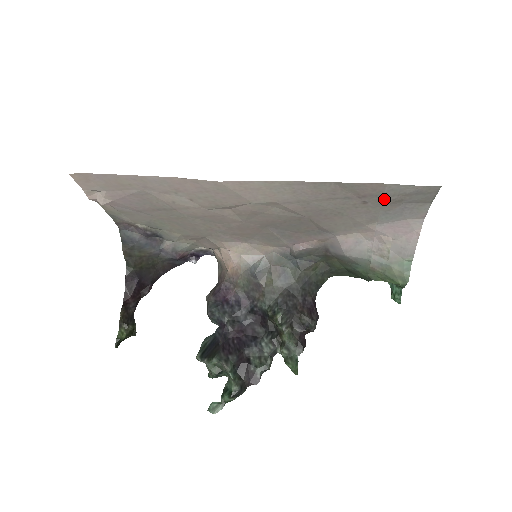
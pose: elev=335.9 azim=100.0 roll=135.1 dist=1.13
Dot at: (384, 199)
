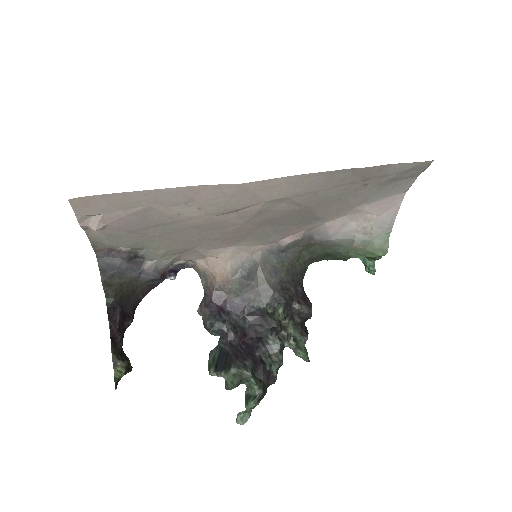
Dot at: (383, 179)
